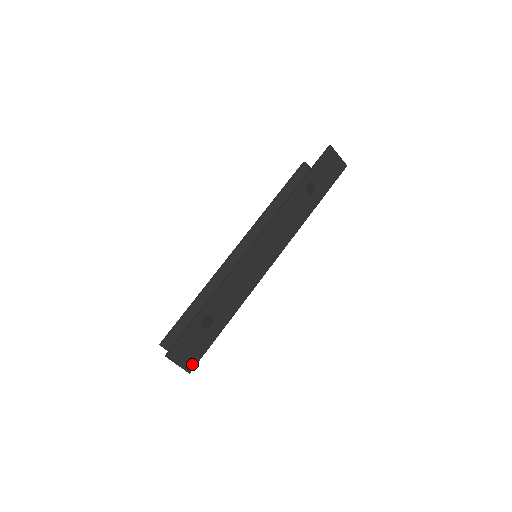
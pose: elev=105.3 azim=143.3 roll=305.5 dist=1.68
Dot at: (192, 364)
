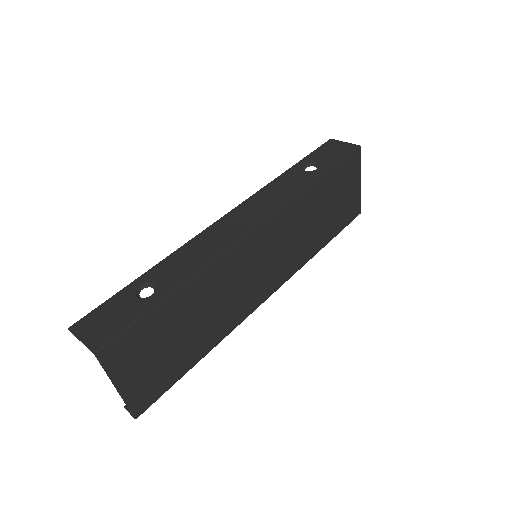
Dot at: (103, 340)
